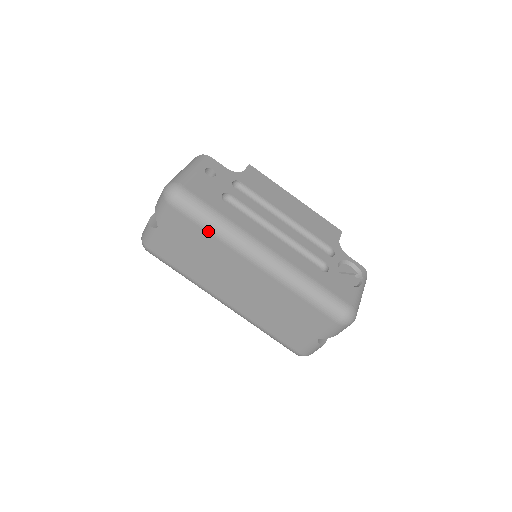
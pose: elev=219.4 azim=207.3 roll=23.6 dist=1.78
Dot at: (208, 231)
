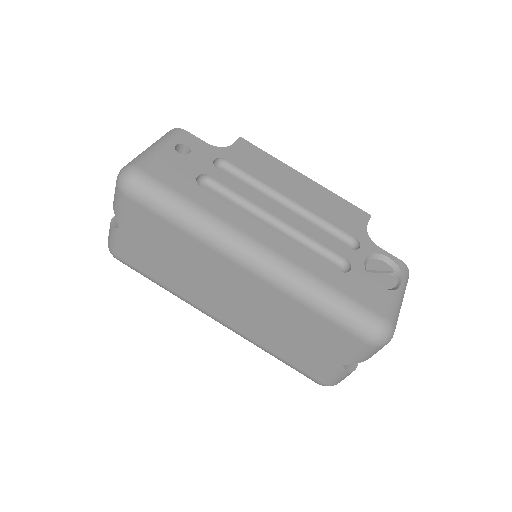
Dot at: (178, 226)
